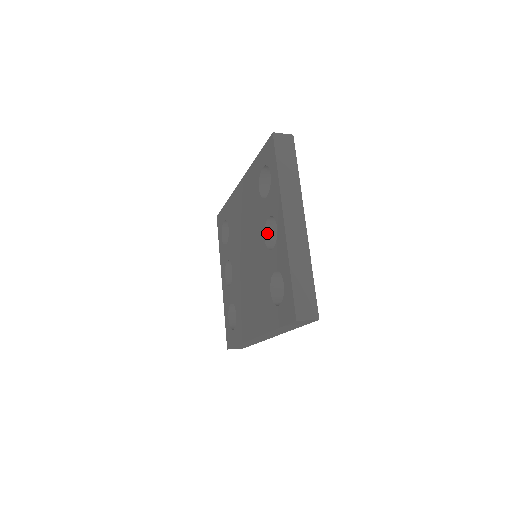
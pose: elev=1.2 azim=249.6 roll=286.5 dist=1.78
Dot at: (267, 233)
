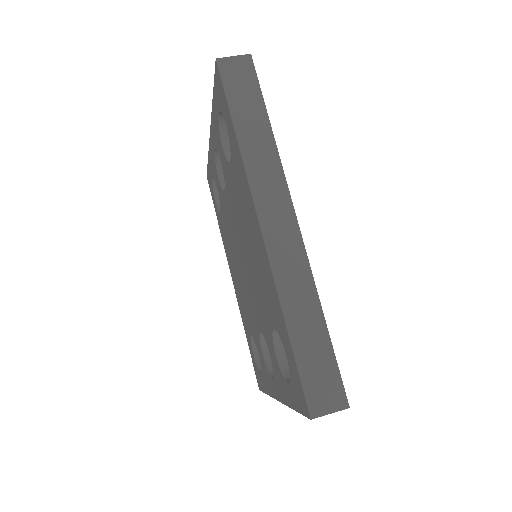
Dot at: occluded
